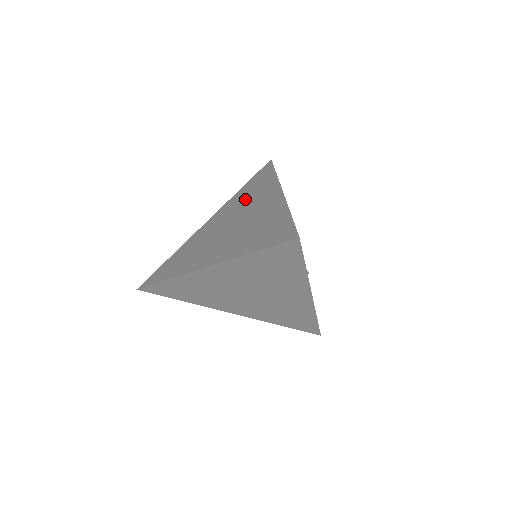
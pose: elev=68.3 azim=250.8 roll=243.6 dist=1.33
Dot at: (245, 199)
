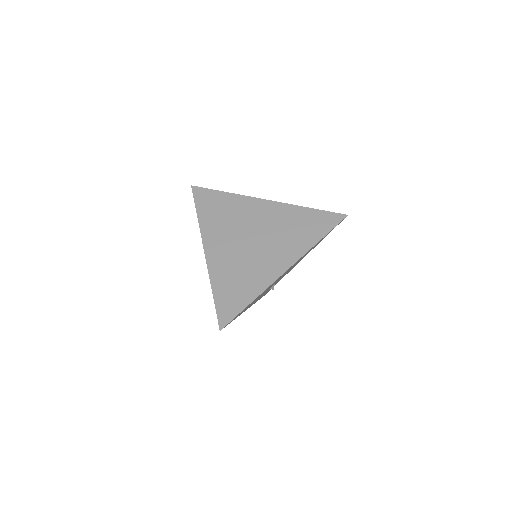
Dot at: (286, 229)
